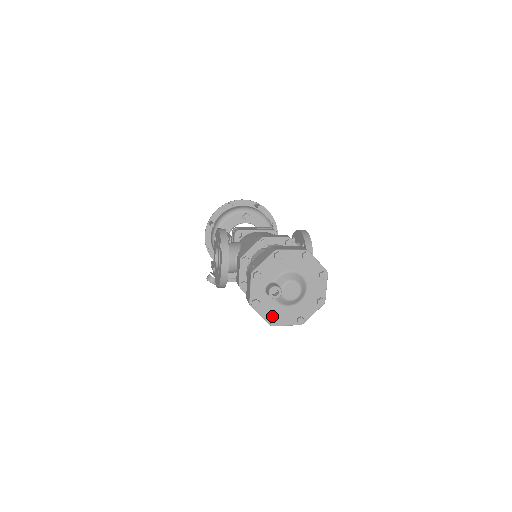
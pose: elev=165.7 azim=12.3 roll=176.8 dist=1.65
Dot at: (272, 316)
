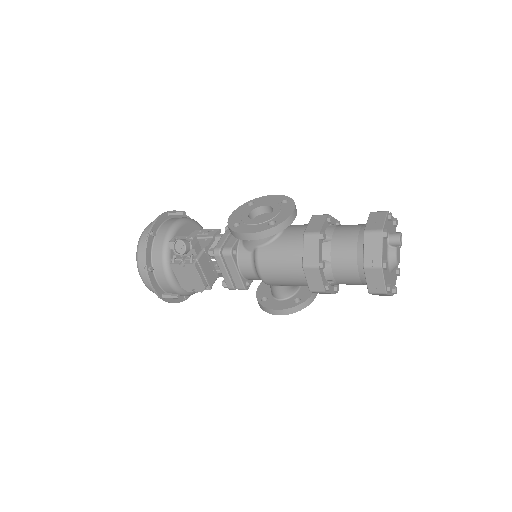
Dot at: (384, 260)
